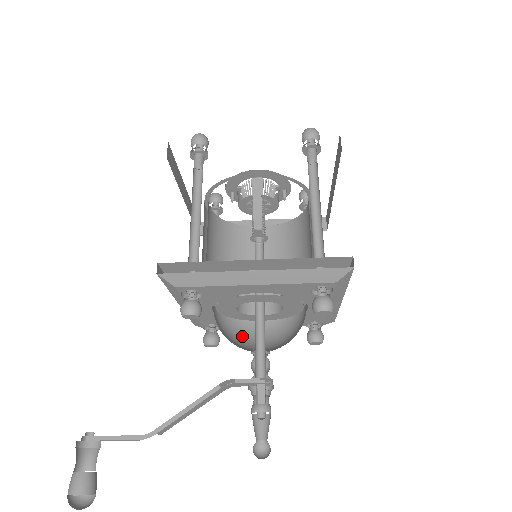
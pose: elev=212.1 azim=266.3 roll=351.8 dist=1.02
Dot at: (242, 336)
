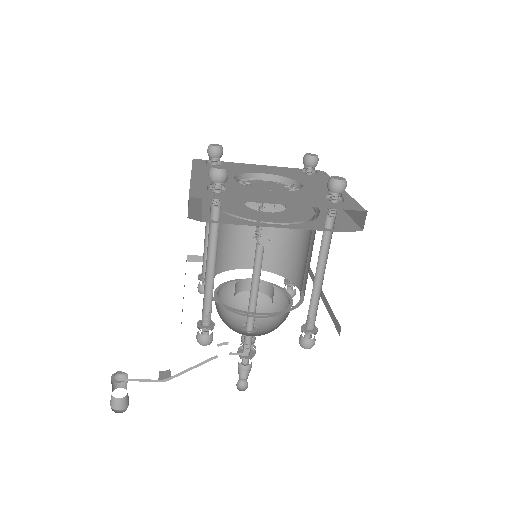
Dot at: (233, 299)
